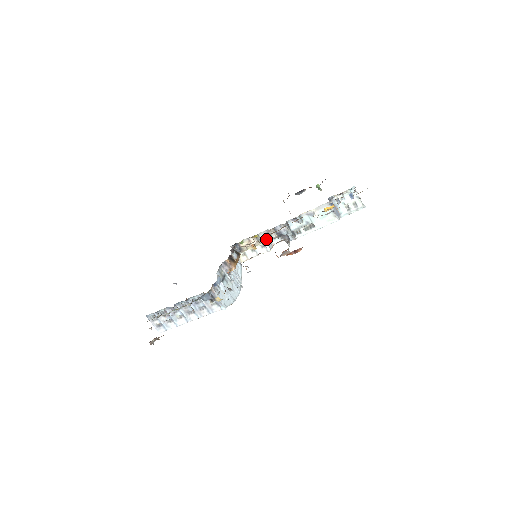
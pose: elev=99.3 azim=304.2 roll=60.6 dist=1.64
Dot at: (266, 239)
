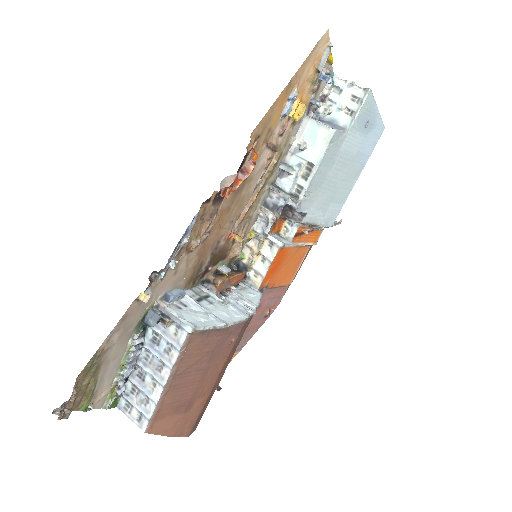
Dot at: (265, 229)
